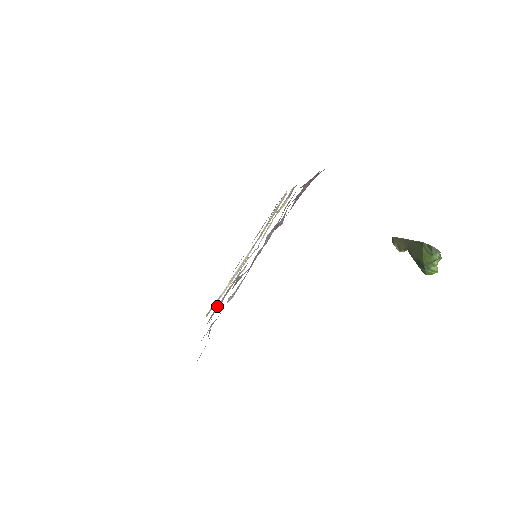
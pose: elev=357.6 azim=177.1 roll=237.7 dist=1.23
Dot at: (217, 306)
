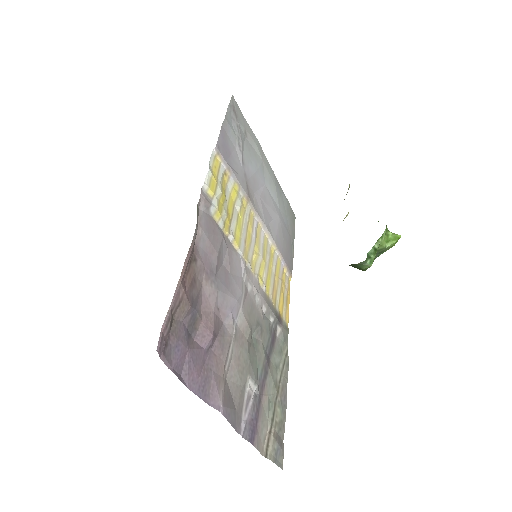
Dot at: (274, 327)
